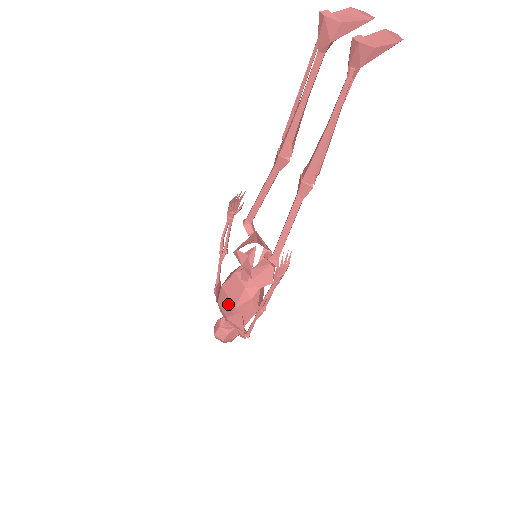
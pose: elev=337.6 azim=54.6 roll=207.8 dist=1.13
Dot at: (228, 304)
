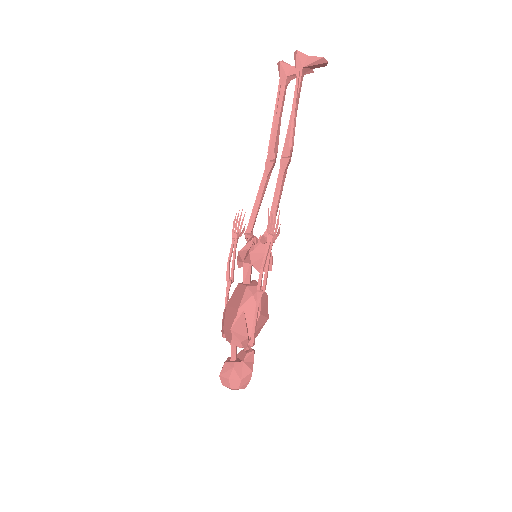
Dot at: (232, 315)
